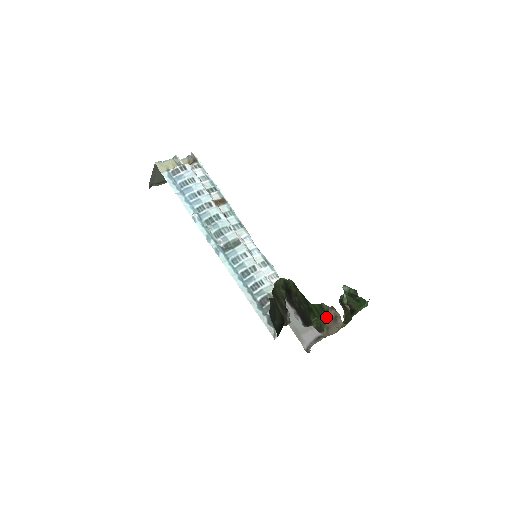
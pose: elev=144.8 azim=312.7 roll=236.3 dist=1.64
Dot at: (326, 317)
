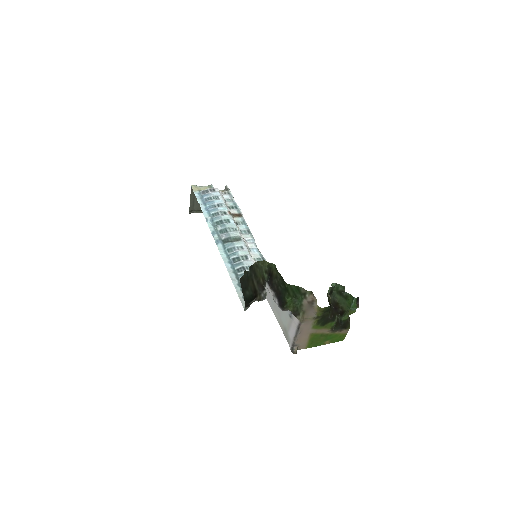
Dot at: (303, 300)
